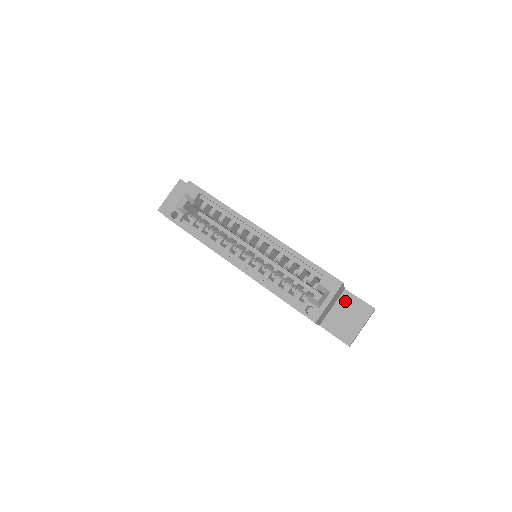
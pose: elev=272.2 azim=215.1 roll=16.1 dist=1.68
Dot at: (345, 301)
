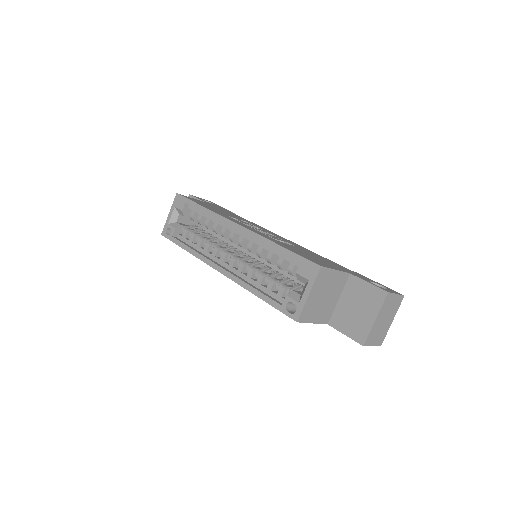
Dot at: (352, 289)
